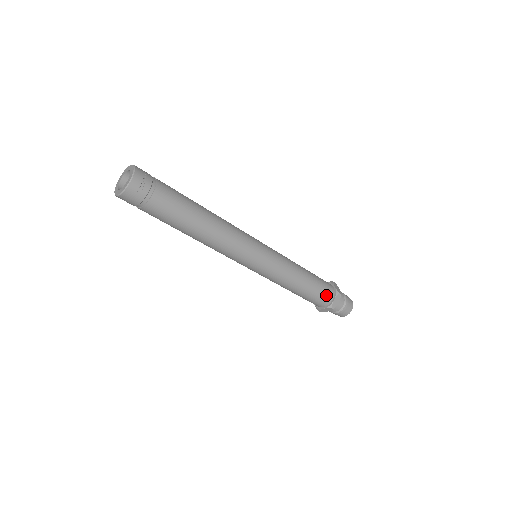
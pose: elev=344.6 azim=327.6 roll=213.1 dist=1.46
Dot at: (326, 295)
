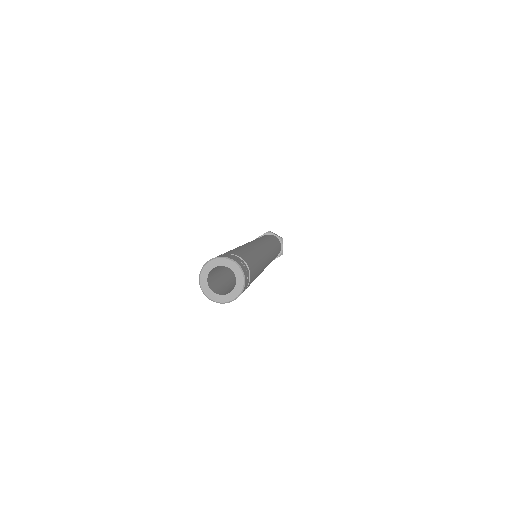
Dot at: (280, 247)
